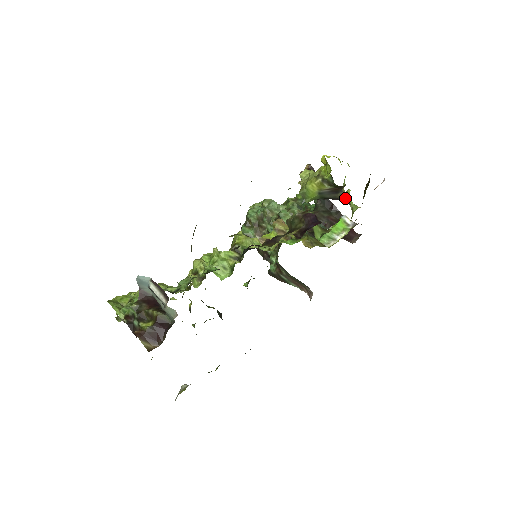
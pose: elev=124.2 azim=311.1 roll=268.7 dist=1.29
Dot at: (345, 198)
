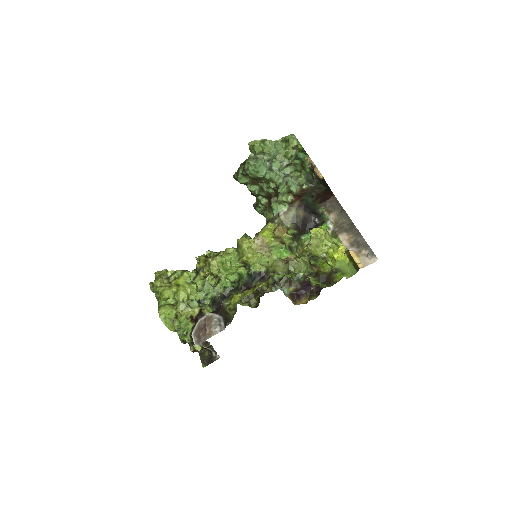
Dot at: occluded
